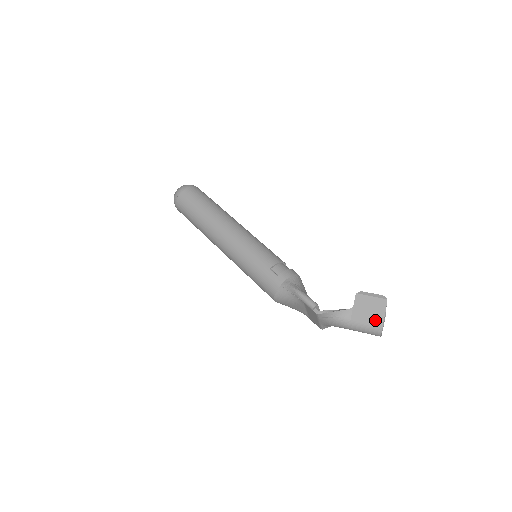
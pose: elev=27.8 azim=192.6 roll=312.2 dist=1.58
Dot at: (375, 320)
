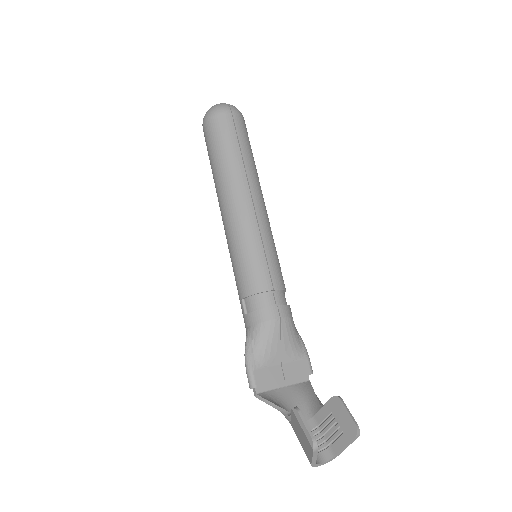
Dot at: (305, 452)
